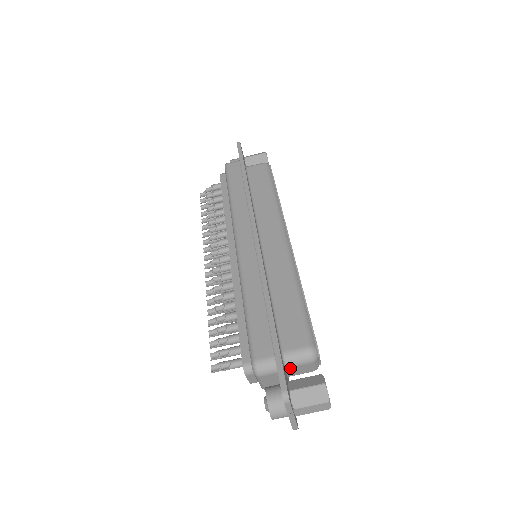
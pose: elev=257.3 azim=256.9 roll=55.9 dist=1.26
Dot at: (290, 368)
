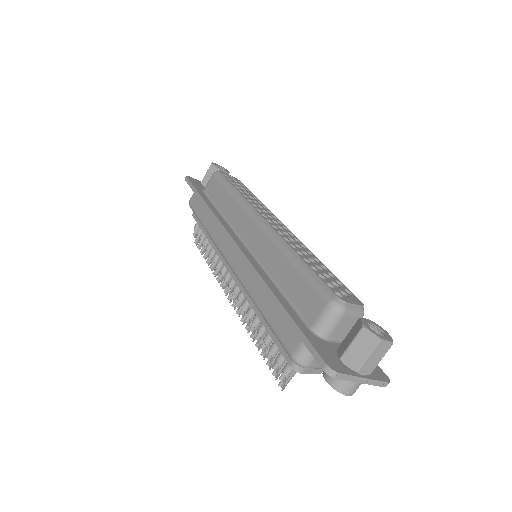
Dot at: (332, 335)
